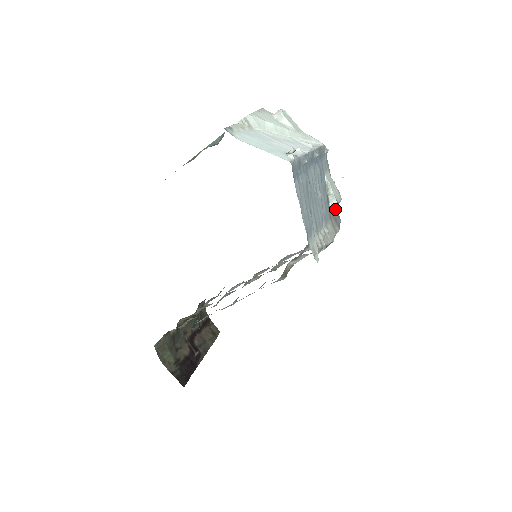
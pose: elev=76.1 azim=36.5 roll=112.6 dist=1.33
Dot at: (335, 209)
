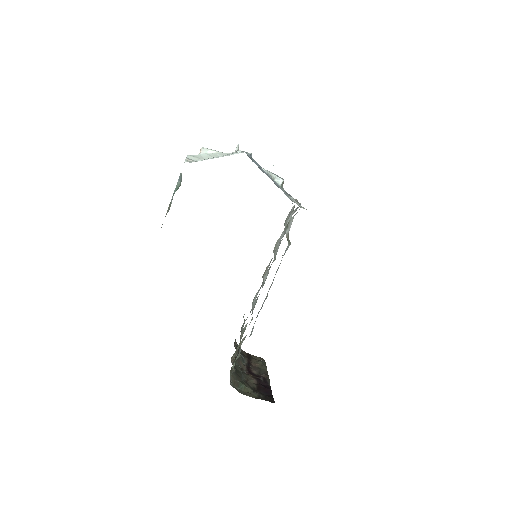
Dot at: occluded
